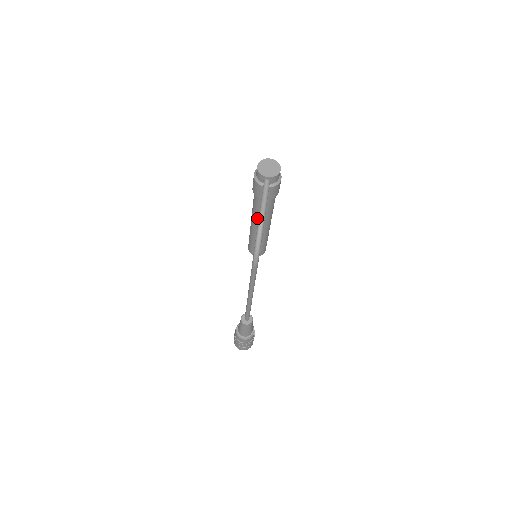
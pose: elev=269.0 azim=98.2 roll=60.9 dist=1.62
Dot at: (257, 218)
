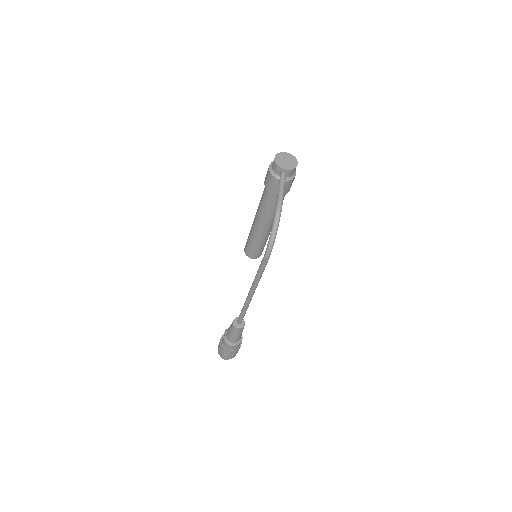
Dot at: (263, 215)
